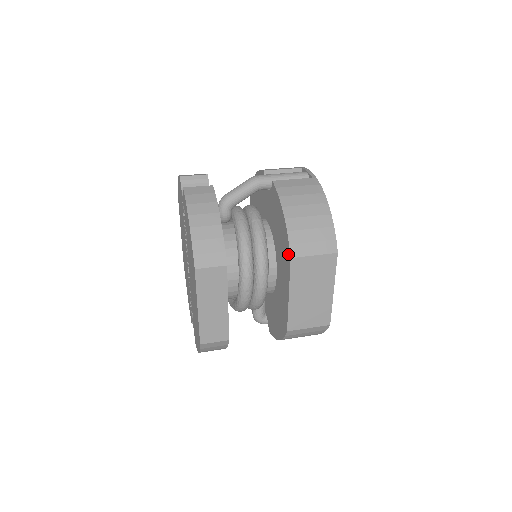
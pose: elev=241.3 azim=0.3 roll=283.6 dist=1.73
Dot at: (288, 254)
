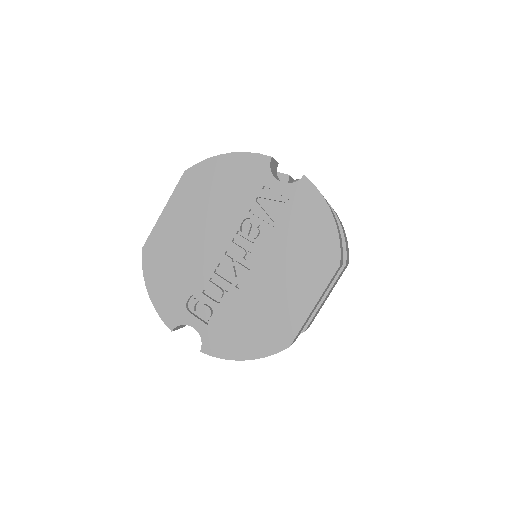
Dot at: occluded
